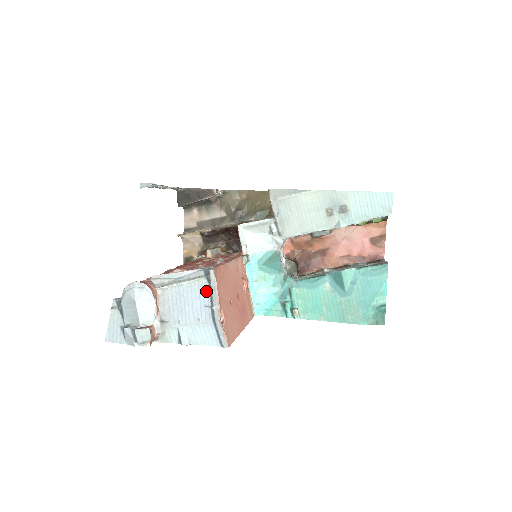
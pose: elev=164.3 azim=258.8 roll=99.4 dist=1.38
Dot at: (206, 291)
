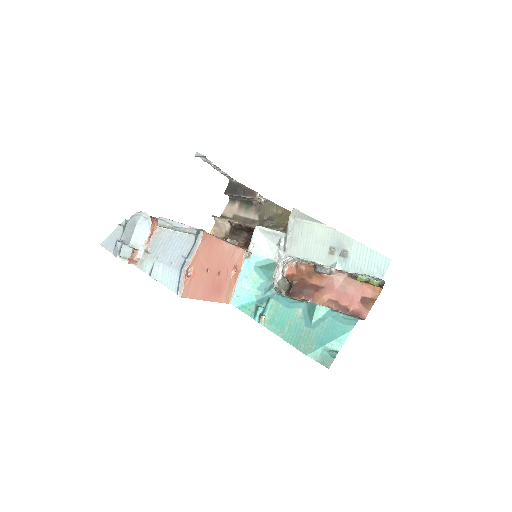
Dot at: (190, 246)
